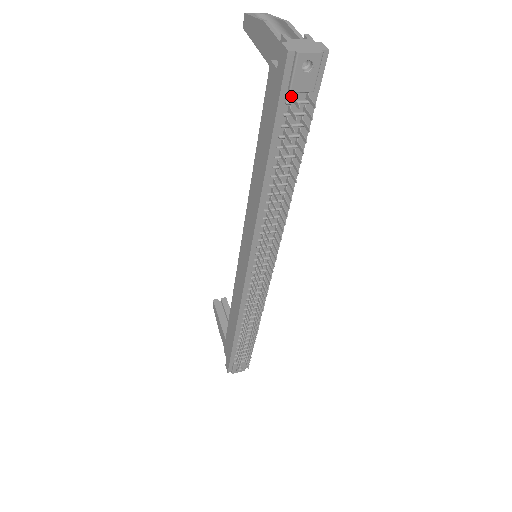
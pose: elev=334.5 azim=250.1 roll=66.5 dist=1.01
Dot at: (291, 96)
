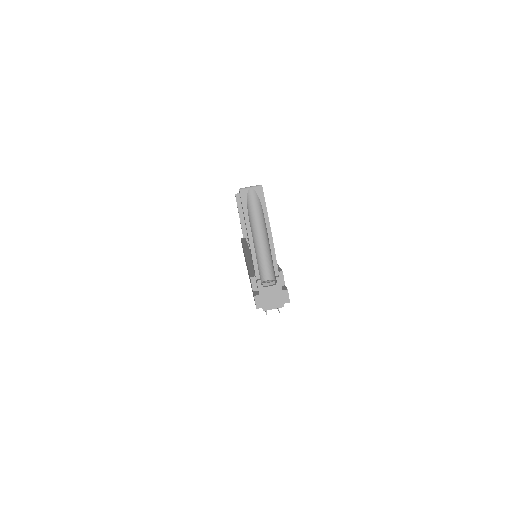
Dot at: occluded
